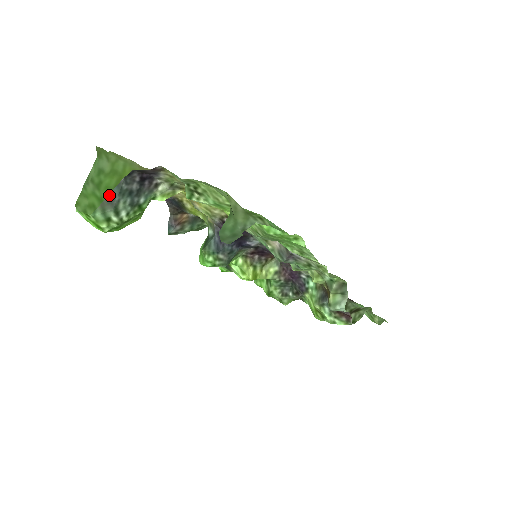
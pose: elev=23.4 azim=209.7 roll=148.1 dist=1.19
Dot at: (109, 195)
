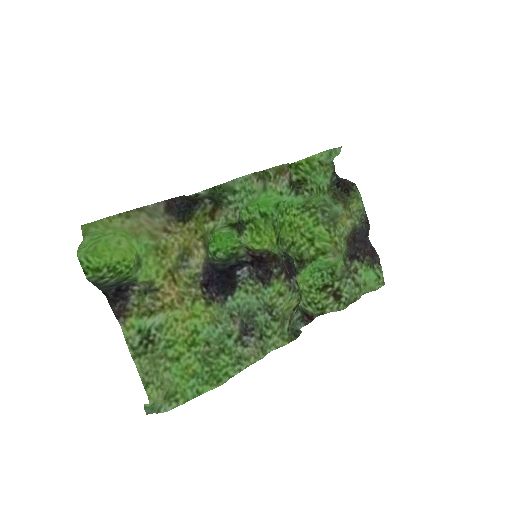
Dot at: (95, 285)
